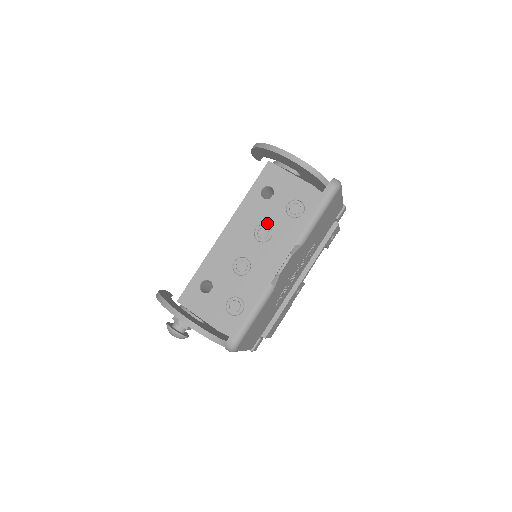
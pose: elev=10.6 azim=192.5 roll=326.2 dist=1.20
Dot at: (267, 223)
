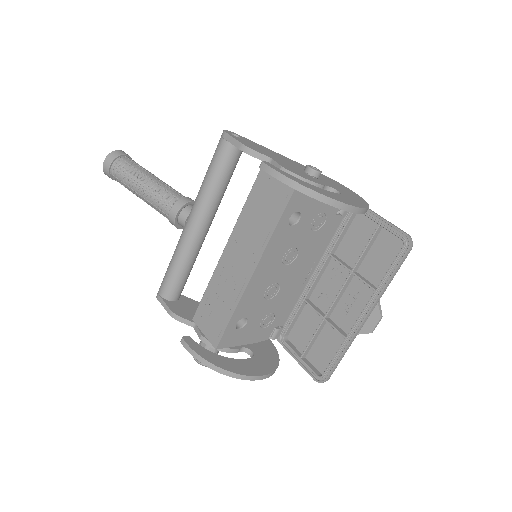
Dot at: (294, 246)
